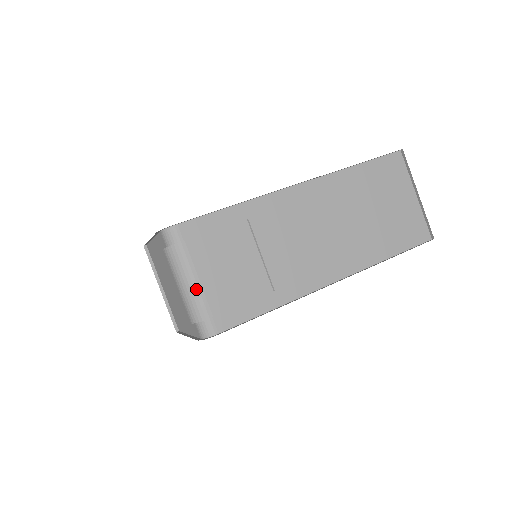
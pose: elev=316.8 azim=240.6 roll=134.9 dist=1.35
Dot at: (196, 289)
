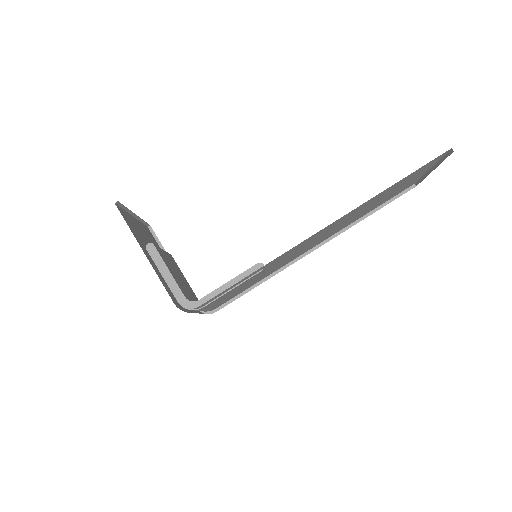
Dot at: occluded
